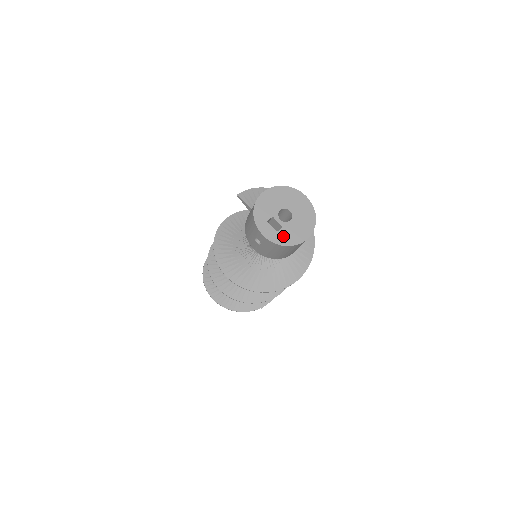
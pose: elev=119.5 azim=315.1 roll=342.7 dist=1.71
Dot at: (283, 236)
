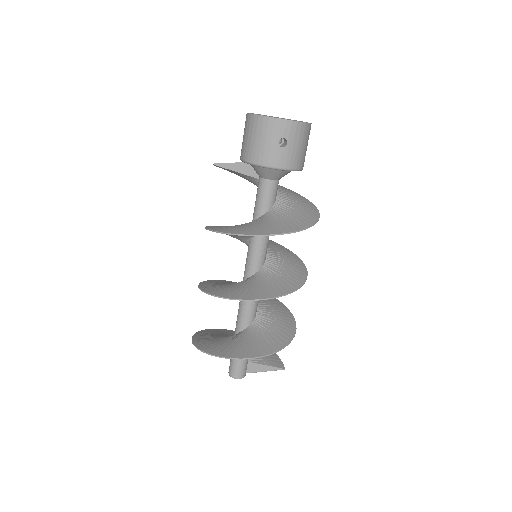
Dot at: occluded
